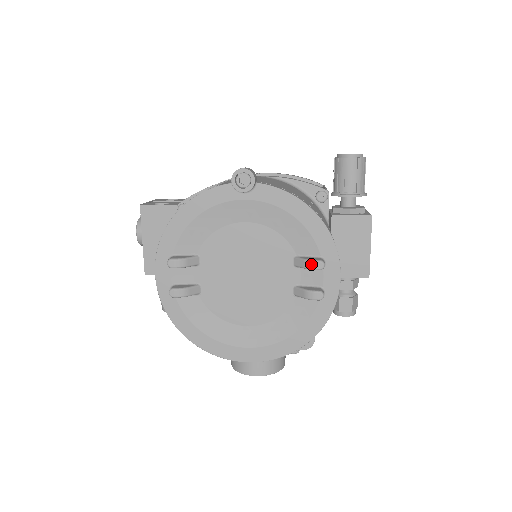
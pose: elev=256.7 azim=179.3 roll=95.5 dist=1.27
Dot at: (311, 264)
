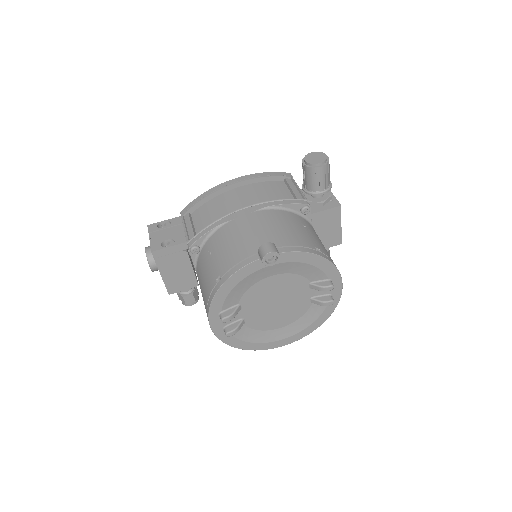
Dot at: (325, 289)
